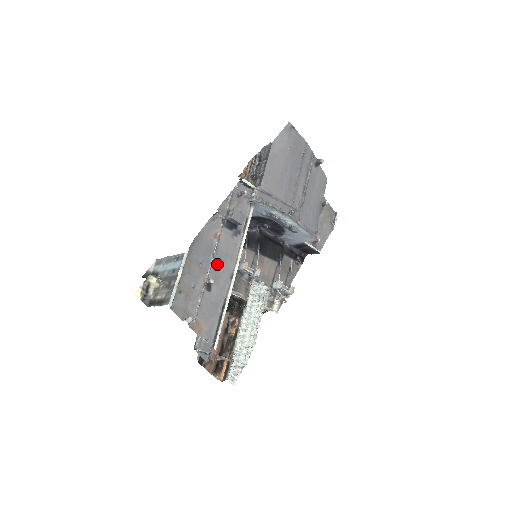
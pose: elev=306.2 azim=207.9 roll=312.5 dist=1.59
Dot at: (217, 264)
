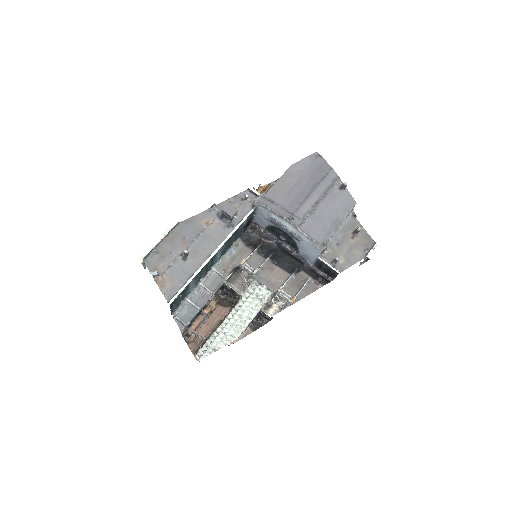
Dot at: (200, 243)
